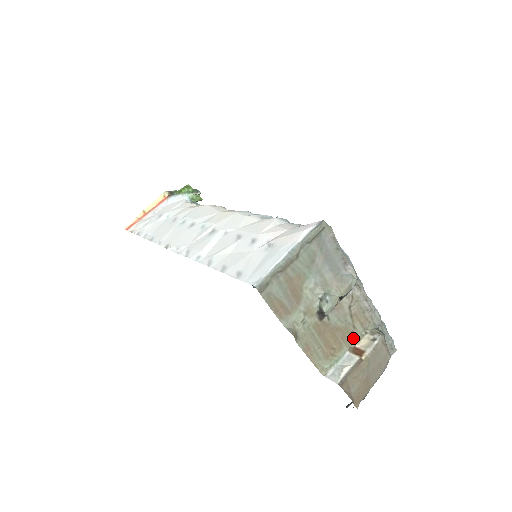
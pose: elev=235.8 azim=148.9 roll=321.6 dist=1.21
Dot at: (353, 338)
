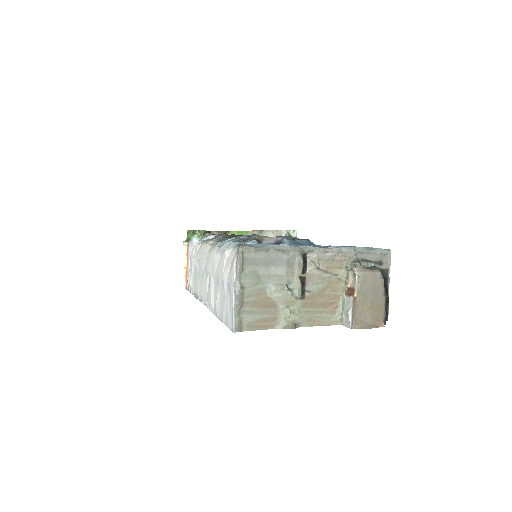
Dot at: (342, 282)
